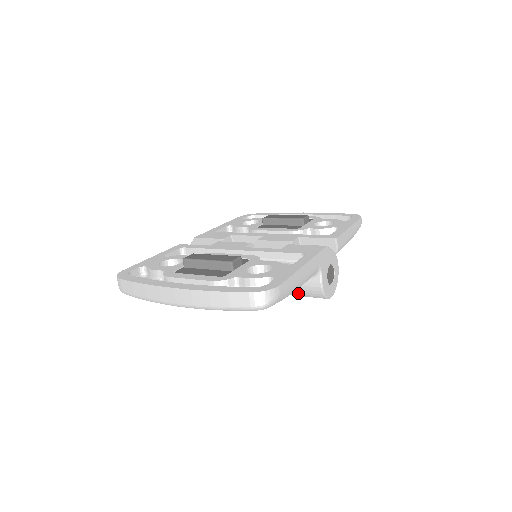
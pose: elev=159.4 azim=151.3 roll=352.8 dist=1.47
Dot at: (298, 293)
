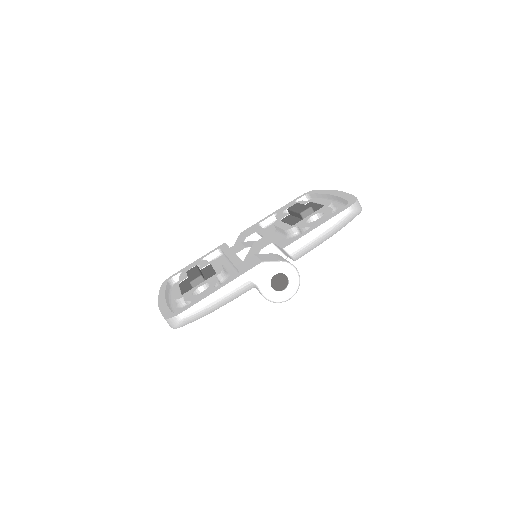
Dot at: occluded
